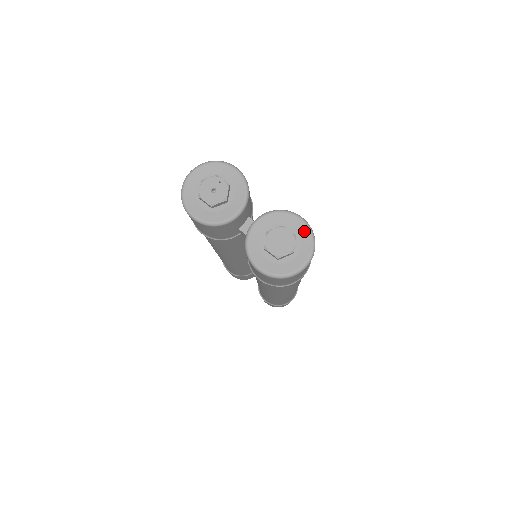
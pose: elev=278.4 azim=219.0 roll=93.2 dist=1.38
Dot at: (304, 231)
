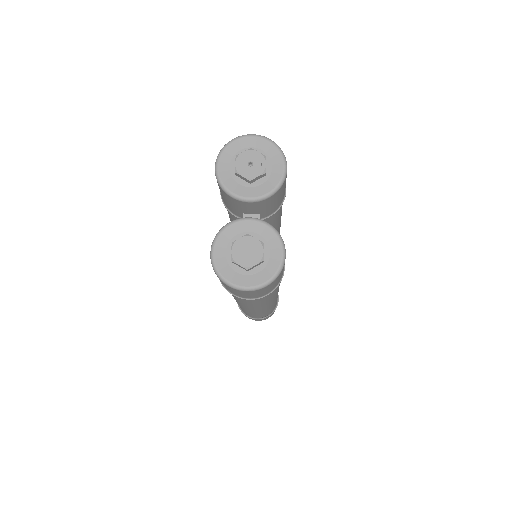
Dot at: (274, 265)
